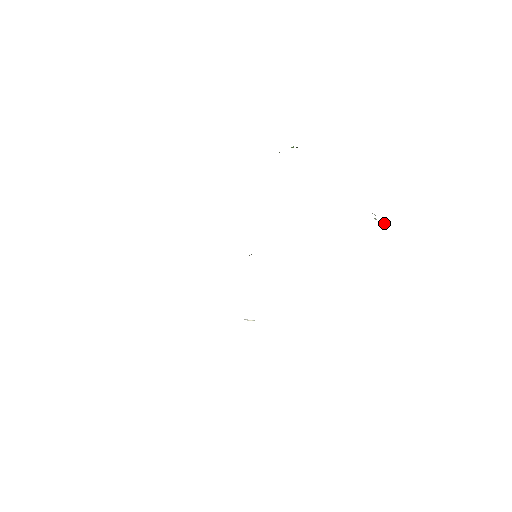
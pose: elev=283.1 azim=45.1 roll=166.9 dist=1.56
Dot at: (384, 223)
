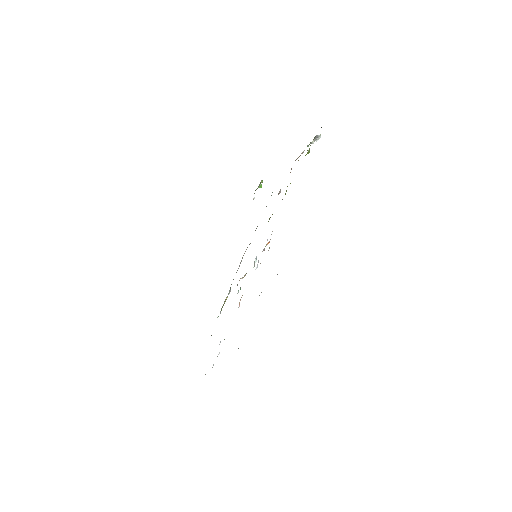
Dot at: (317, 136)
